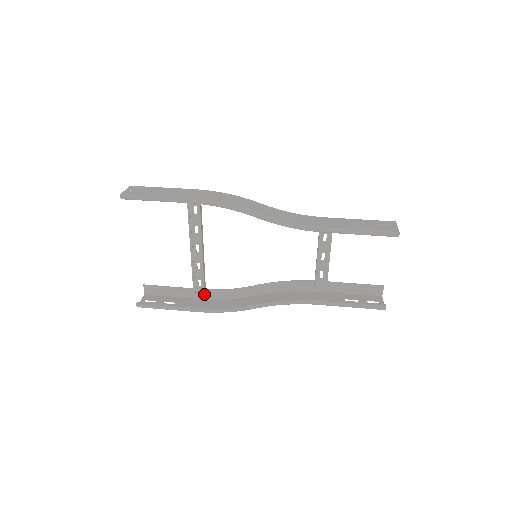
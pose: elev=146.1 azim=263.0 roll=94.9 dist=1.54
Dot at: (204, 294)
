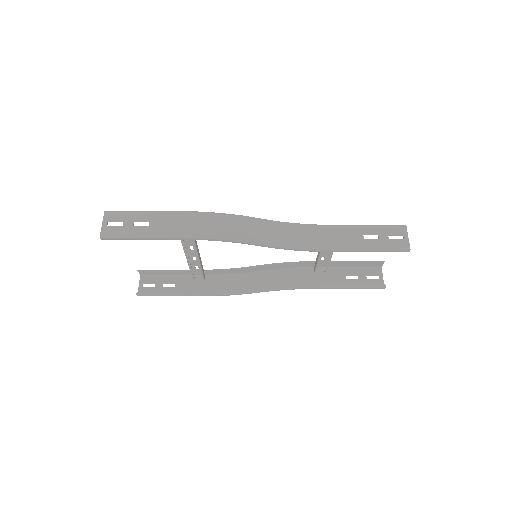
Dot at: (203, 276)
